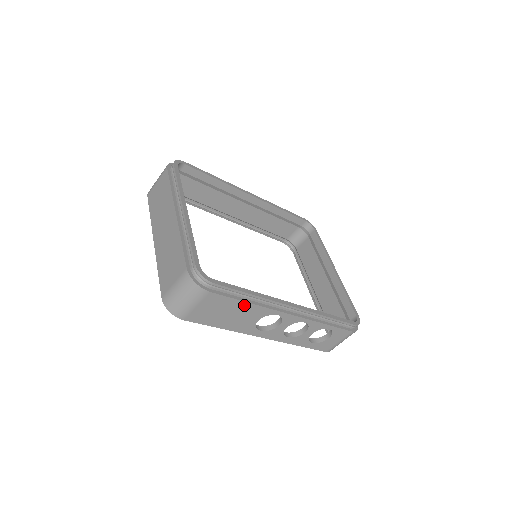
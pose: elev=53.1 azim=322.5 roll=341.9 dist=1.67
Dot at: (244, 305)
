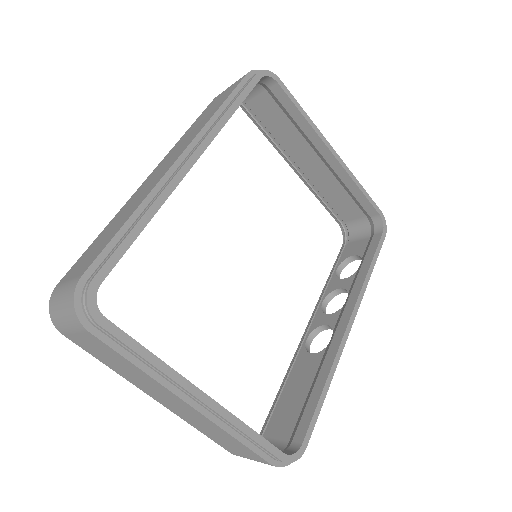
Dot at: occluded
